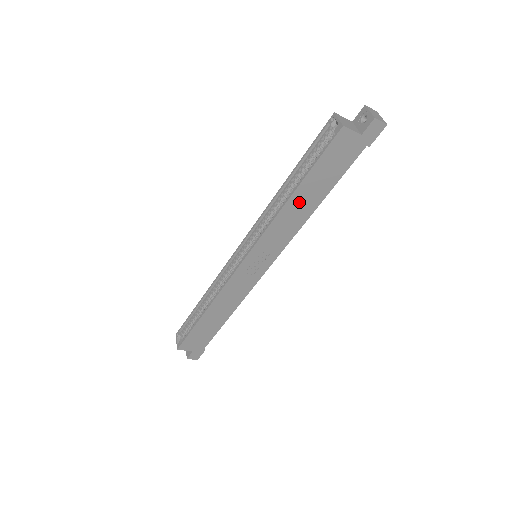
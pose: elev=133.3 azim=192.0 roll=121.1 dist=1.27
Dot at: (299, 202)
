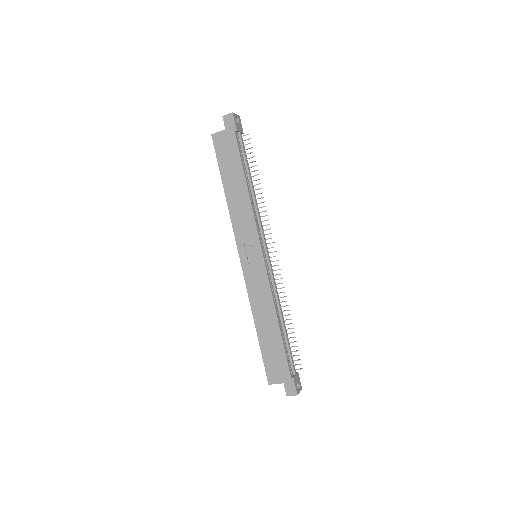
Dot at: (233, 193)
